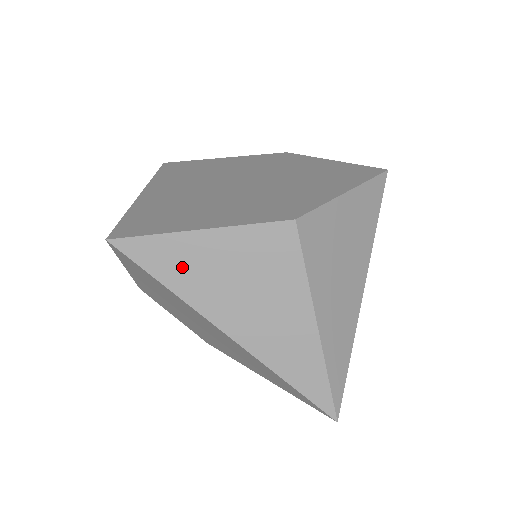
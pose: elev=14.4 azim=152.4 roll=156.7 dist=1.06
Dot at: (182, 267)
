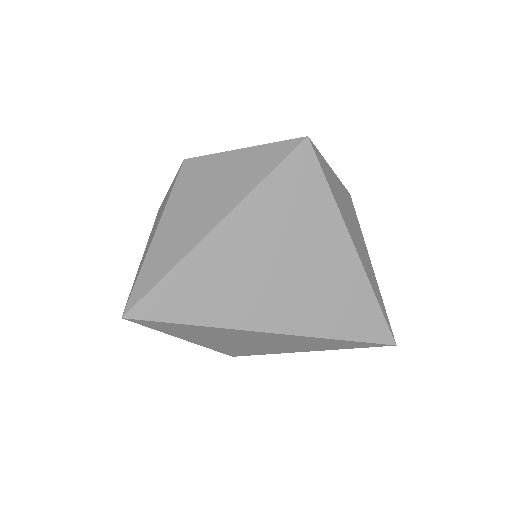
Dot at: occluded
